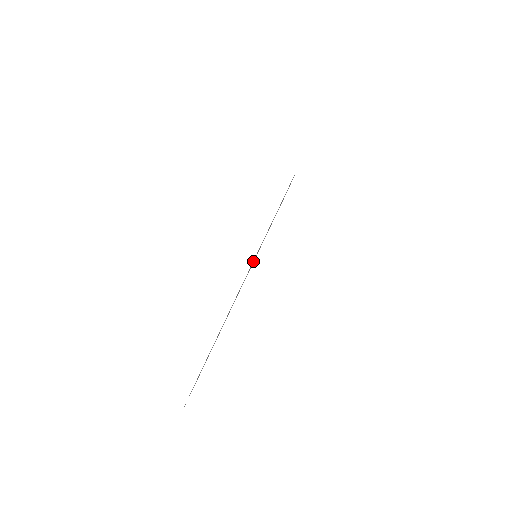
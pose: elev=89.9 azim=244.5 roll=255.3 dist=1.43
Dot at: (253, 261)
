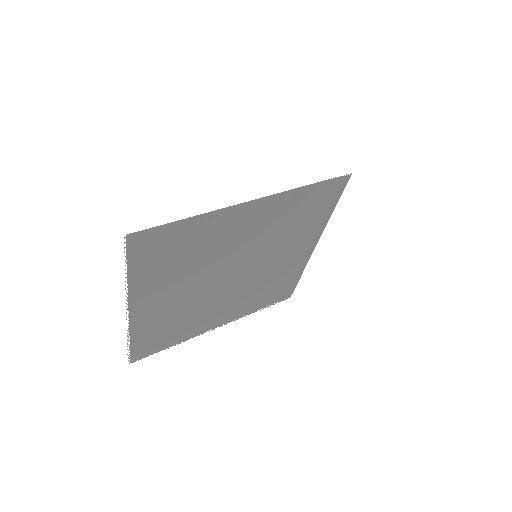
Dot at: (293, 190)
